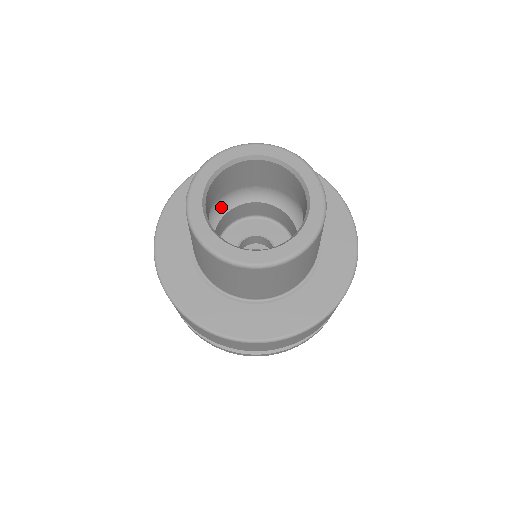
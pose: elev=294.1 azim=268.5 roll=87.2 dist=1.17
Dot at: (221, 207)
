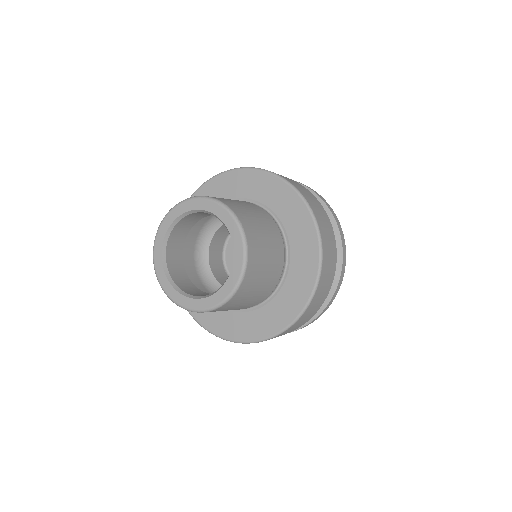
Dot at: occluded
